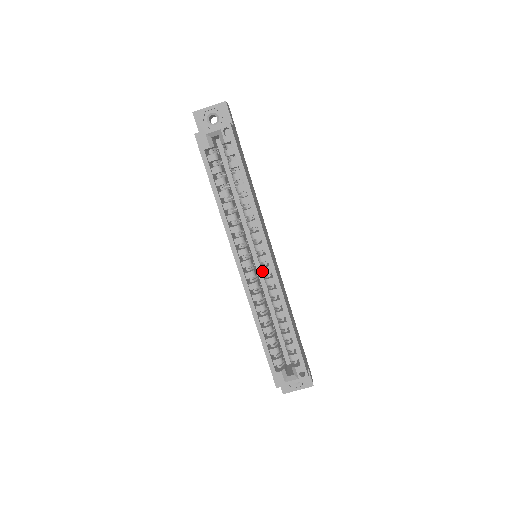
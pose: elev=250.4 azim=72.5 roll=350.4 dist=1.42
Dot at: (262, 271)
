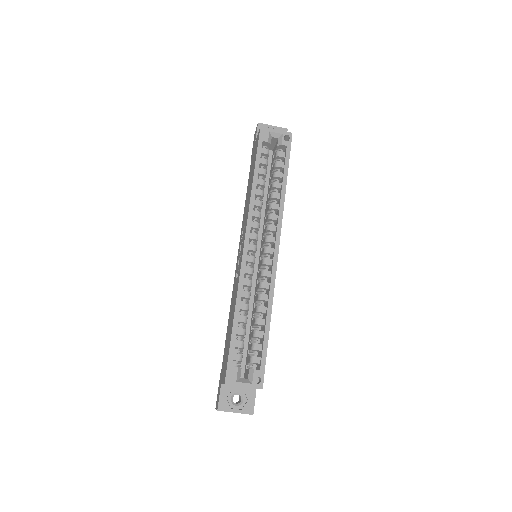
Dot at: (263, 261)
